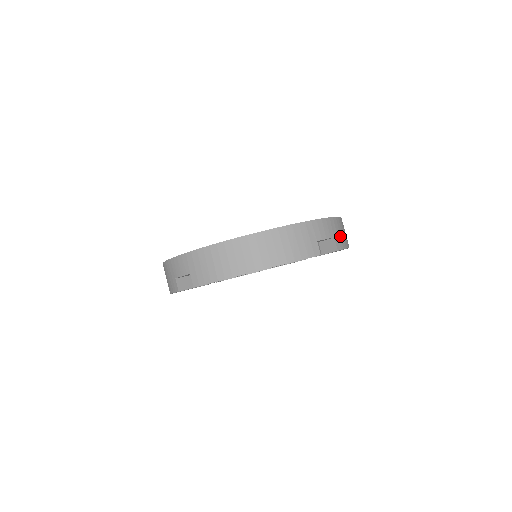
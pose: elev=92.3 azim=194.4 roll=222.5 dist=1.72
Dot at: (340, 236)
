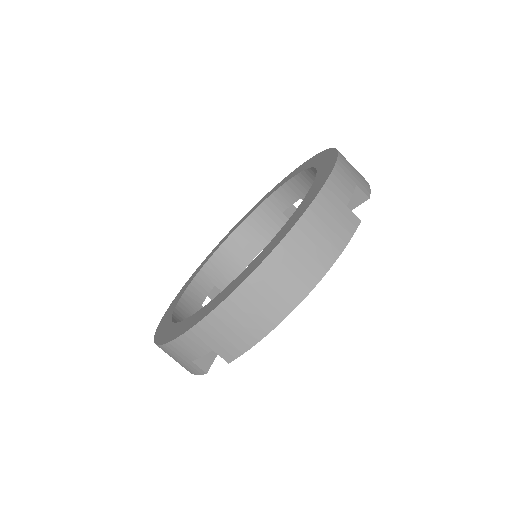
Dot at: (357, 176)
